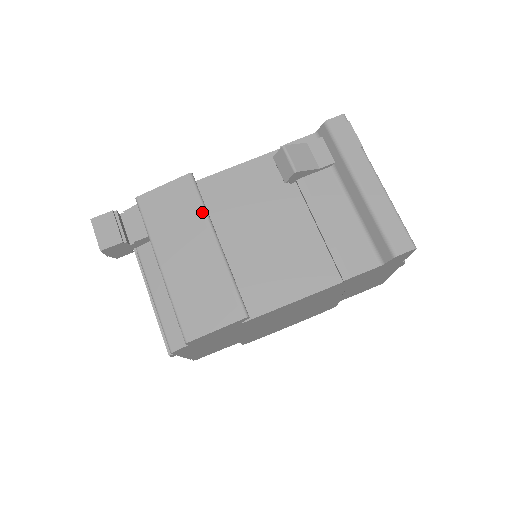
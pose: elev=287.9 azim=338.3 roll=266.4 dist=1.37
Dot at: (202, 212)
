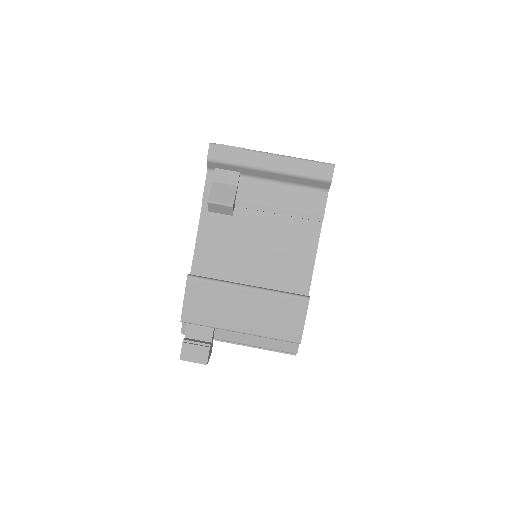
Dot at: (221, 285)
